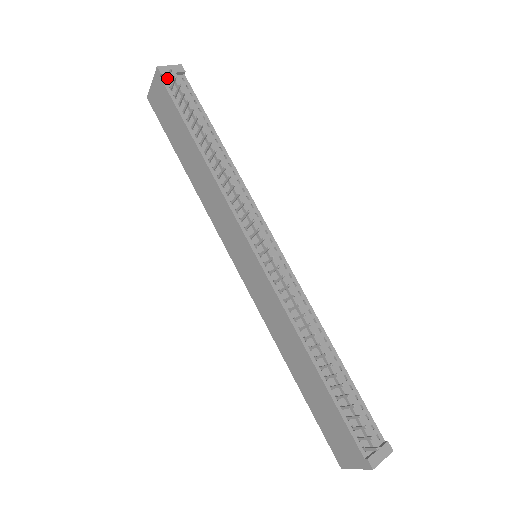
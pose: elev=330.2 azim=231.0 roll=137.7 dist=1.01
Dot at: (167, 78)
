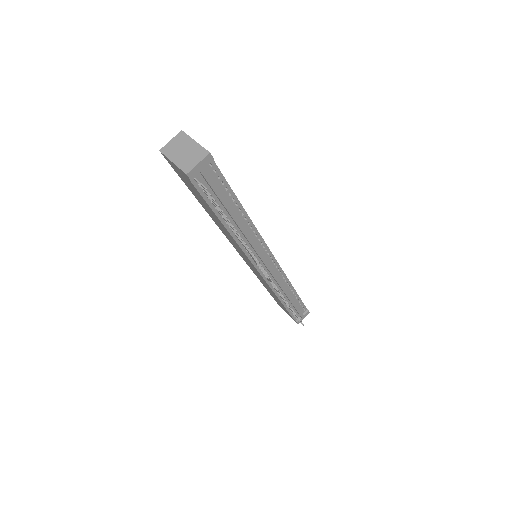
Dot at: (197, 182)
